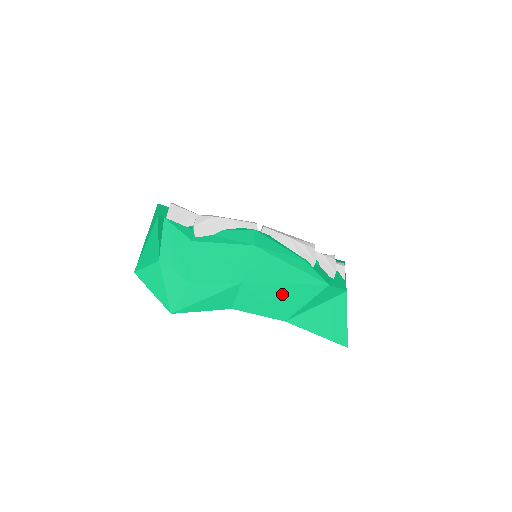
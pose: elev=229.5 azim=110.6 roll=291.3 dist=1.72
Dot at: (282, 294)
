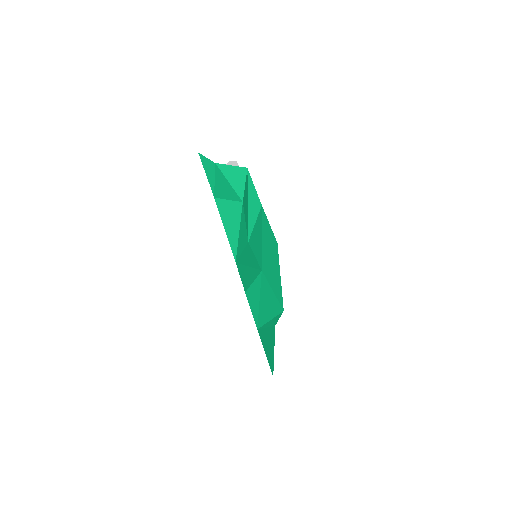
Dot at: (268, 300)
